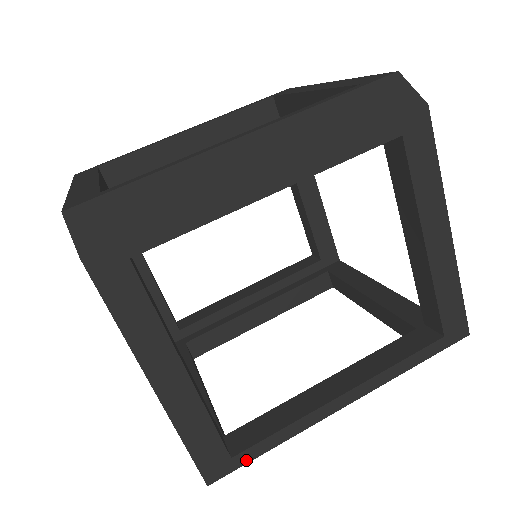
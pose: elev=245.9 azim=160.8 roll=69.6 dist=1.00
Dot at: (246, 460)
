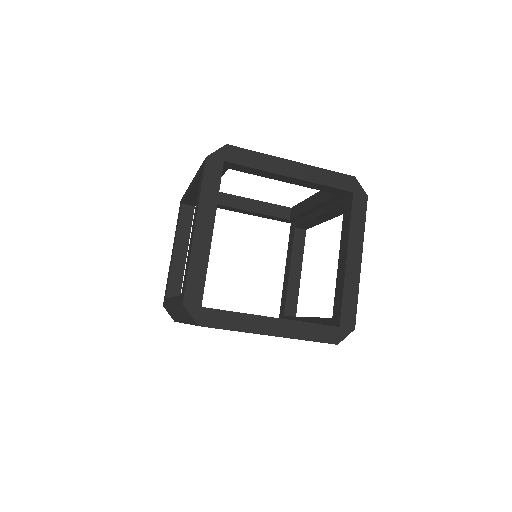
Dot at: occluded
